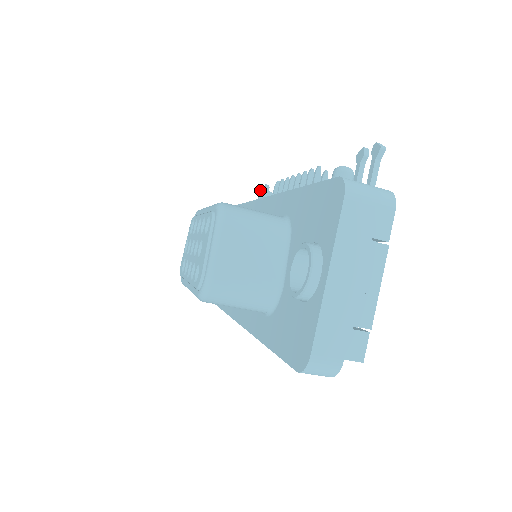
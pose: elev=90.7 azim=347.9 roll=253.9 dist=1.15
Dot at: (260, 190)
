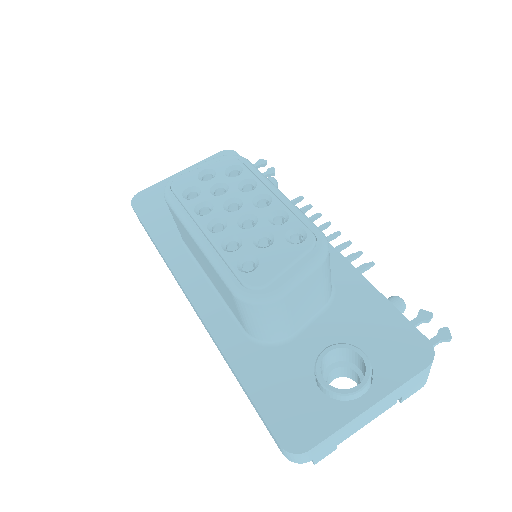
Dot at: (262, 162)
